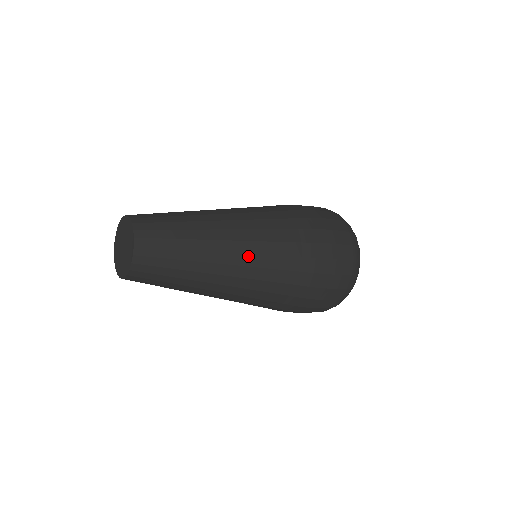
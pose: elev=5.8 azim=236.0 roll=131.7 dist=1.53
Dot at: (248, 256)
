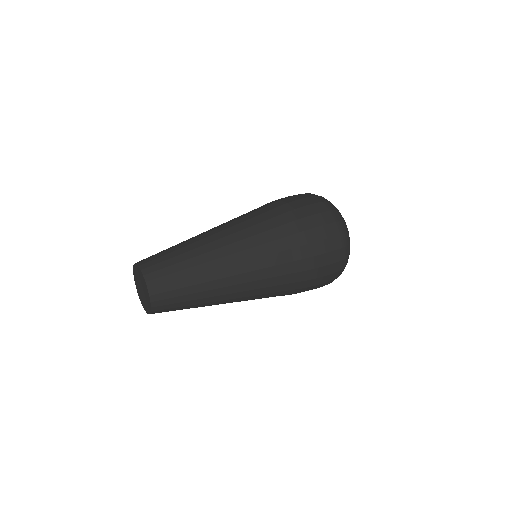
Dot at: (245, 292)
